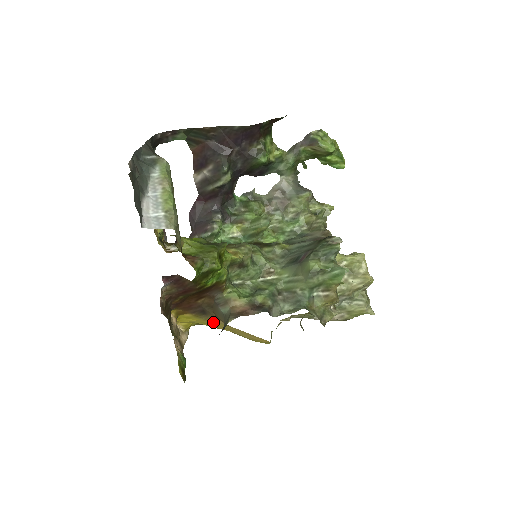
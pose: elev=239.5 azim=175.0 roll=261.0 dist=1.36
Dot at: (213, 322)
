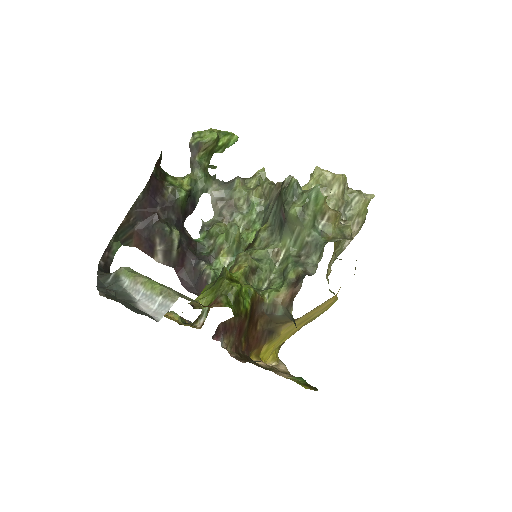
Dot at: (285, 332)
